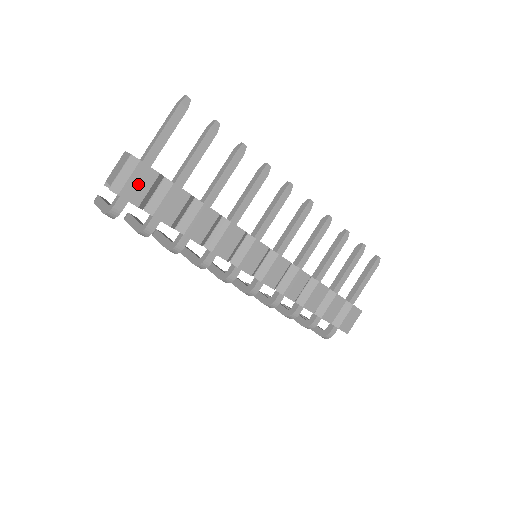
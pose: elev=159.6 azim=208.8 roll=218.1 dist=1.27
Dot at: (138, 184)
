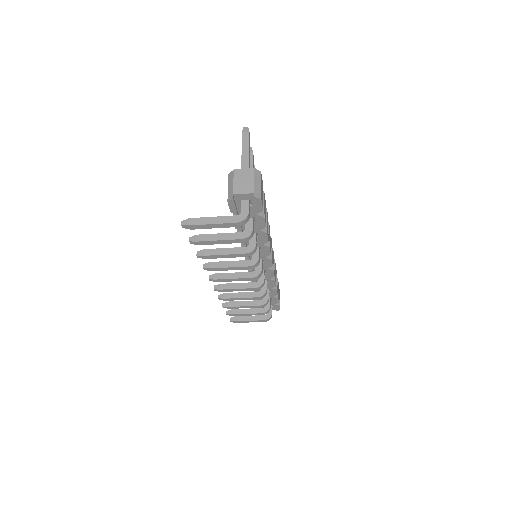
Dot at: (262, 191)
